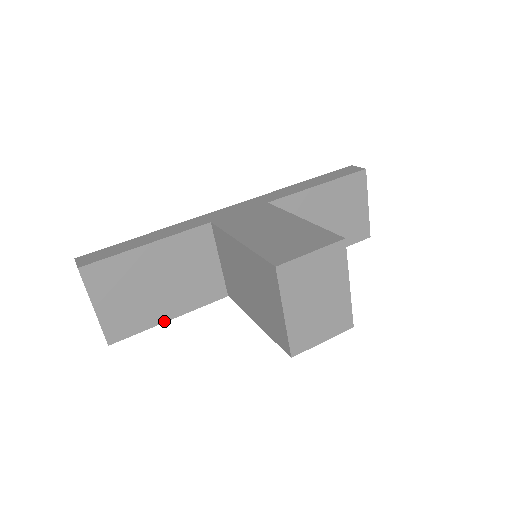
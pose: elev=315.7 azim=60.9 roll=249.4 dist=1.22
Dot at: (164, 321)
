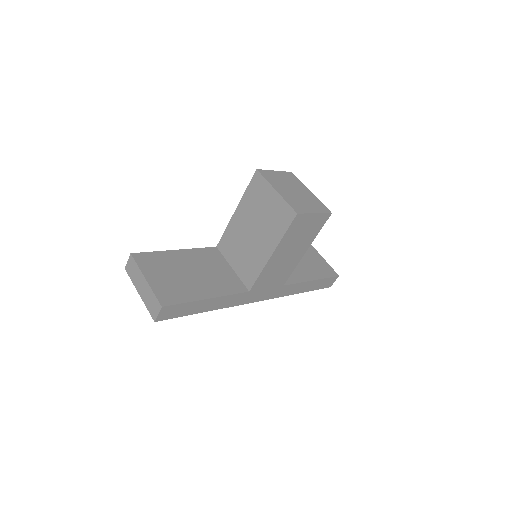
Dot at: (203, 299)
